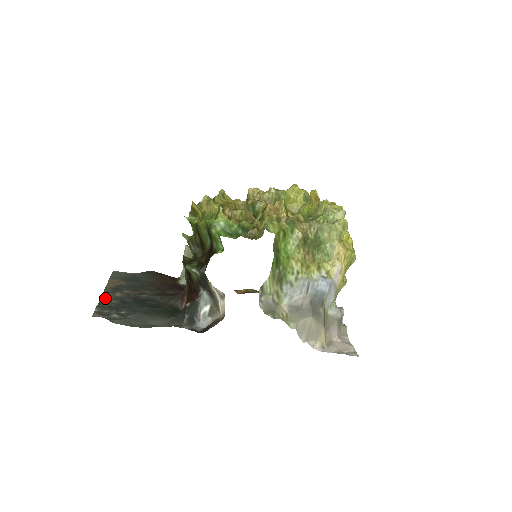
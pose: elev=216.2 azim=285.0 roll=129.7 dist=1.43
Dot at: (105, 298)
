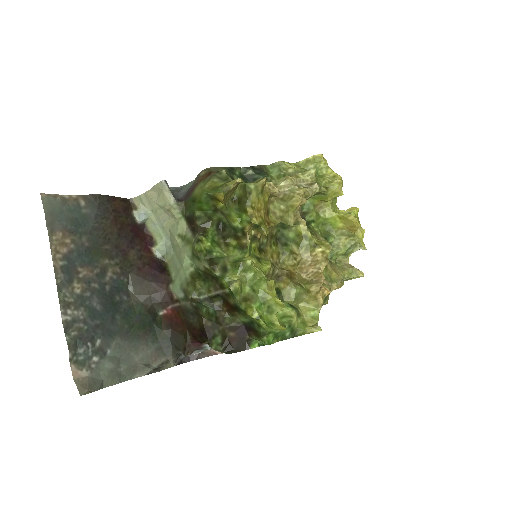
Dot at: (66, 309)
